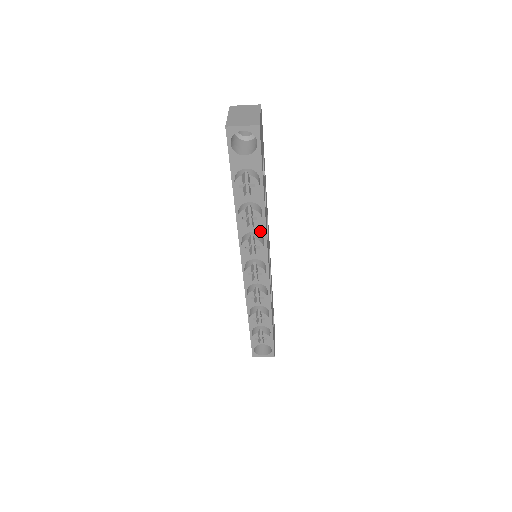
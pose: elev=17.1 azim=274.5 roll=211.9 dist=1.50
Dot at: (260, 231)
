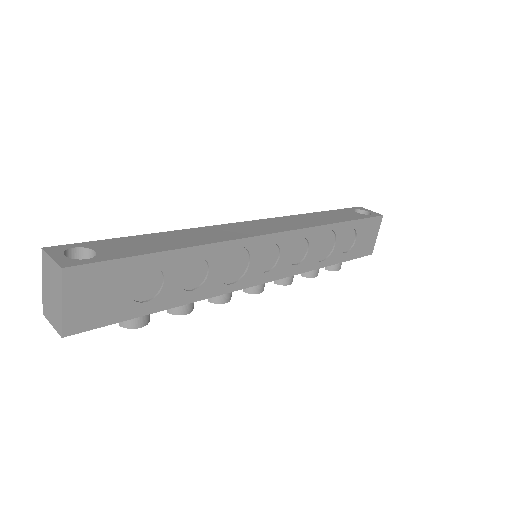
Dot at: occluded
